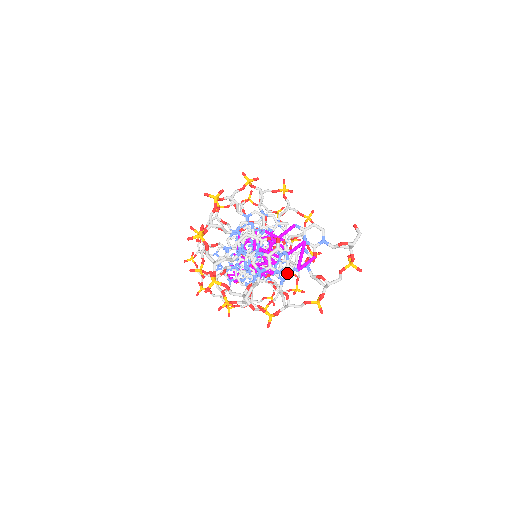
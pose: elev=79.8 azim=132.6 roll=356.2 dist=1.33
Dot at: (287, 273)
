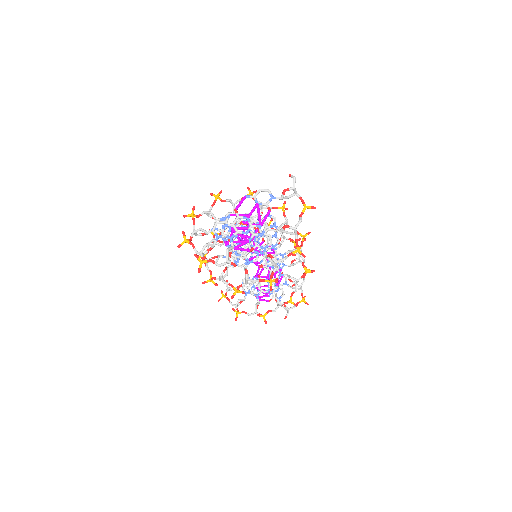
Dot at: occluded
